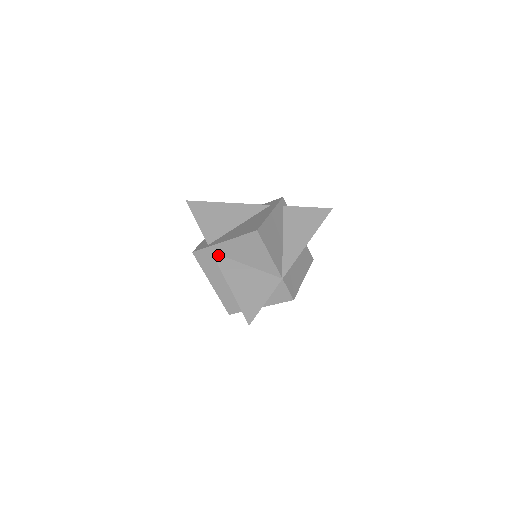
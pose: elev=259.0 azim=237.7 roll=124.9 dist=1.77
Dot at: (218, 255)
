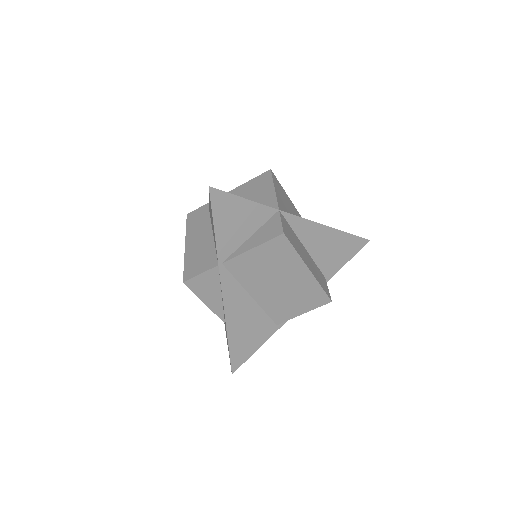
Dot at: occluded
